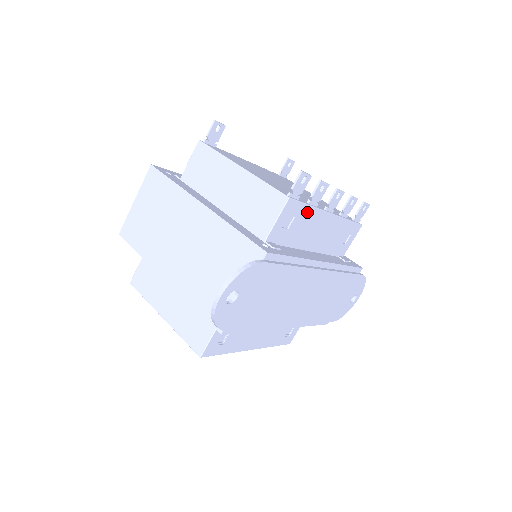
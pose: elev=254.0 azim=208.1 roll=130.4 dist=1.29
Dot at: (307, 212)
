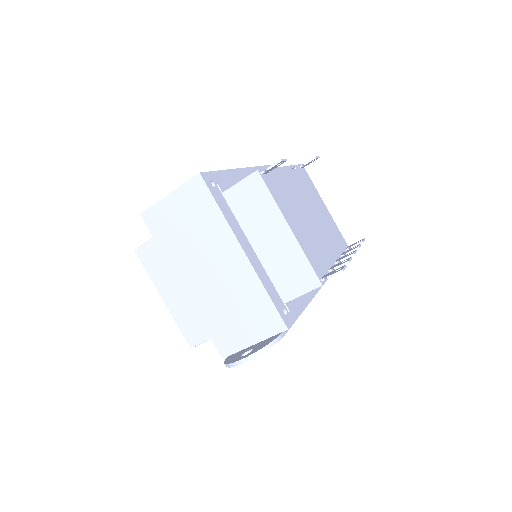
Dot at: occluded
